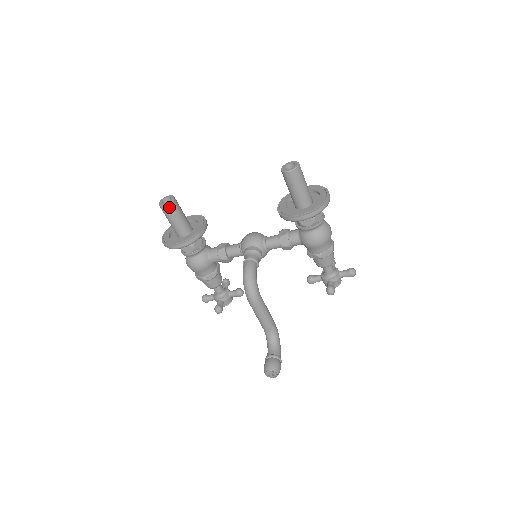
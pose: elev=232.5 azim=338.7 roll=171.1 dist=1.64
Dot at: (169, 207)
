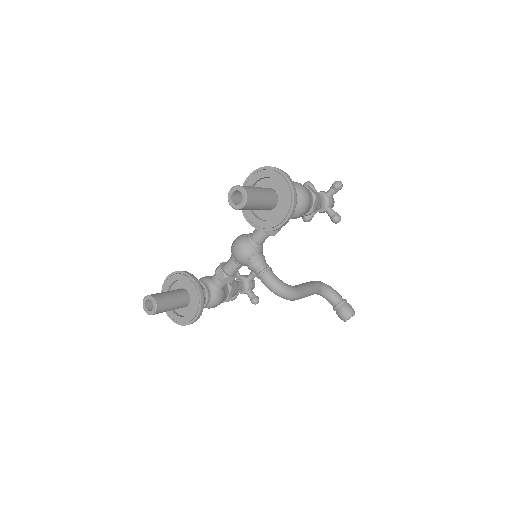
Dot at: (159, 309)
